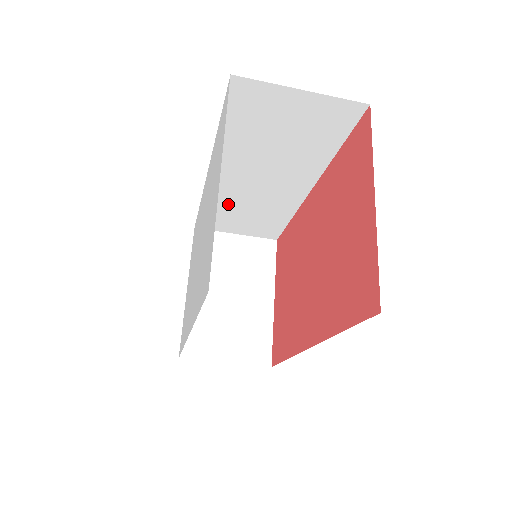
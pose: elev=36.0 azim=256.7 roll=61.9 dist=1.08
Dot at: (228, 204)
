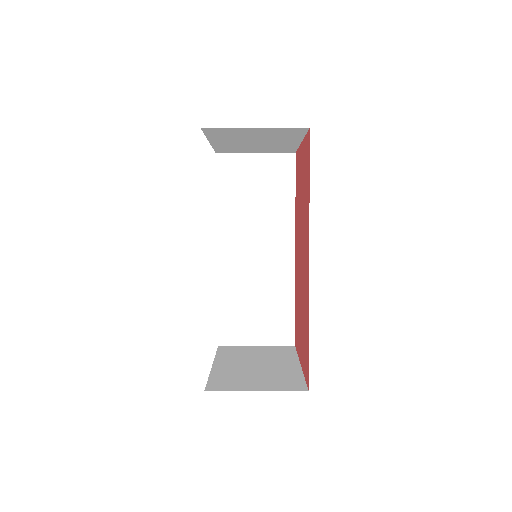
Dot at: (239, 293)
